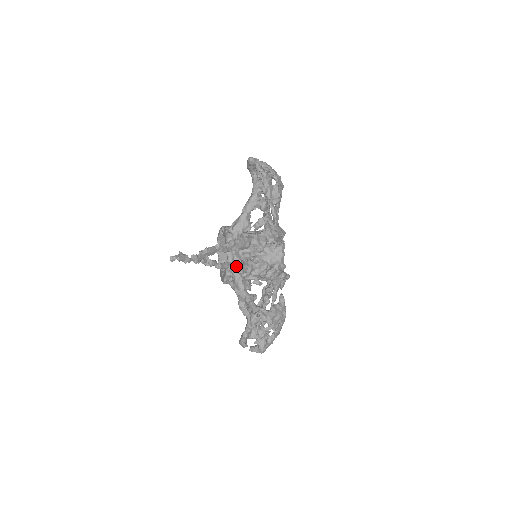
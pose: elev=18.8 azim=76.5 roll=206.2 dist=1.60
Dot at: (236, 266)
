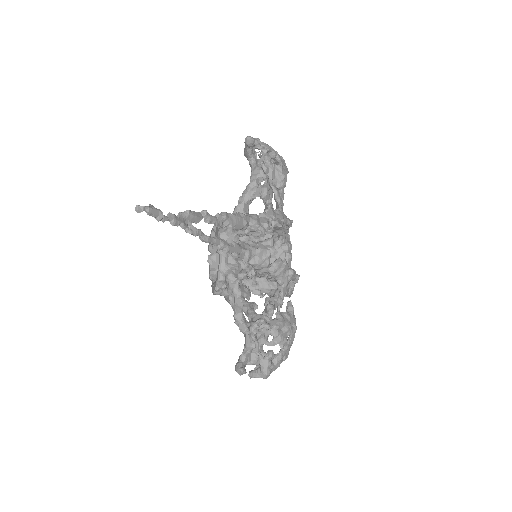
Dot at: (229, 245)
